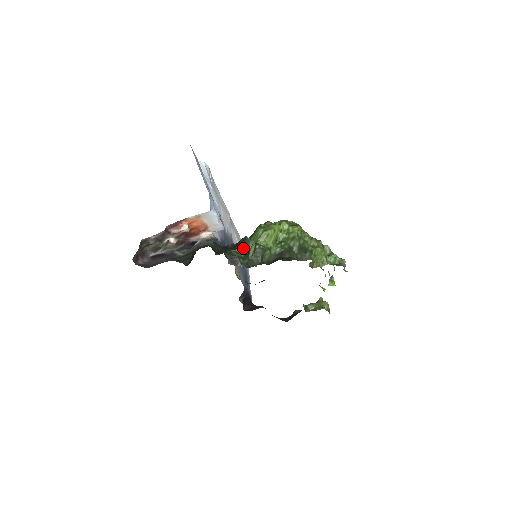
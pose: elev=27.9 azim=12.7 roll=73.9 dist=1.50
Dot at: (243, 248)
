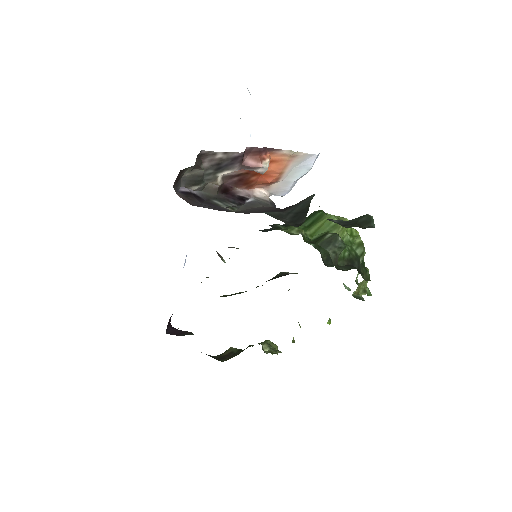
Dot at: (305, 234)
